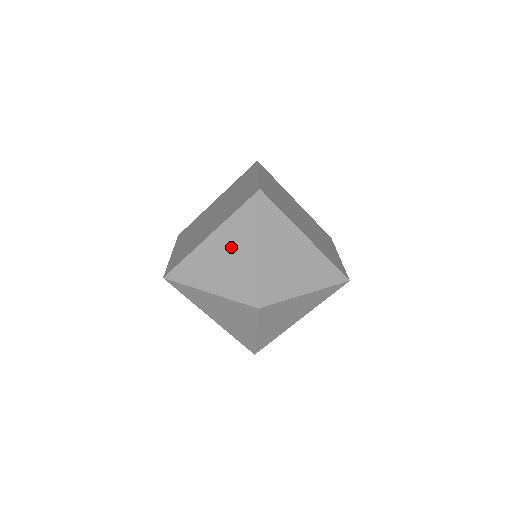
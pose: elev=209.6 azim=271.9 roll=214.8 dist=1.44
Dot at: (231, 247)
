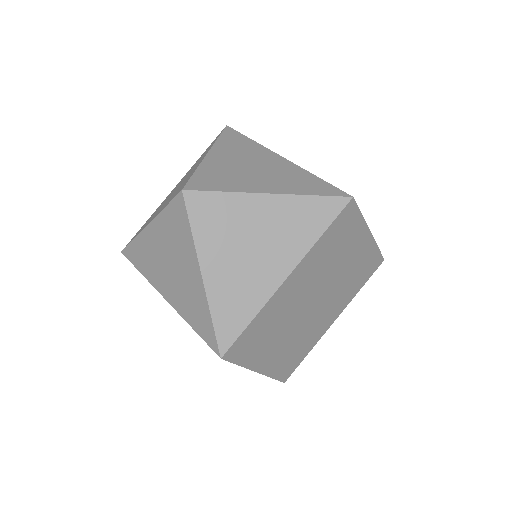
Dot at: occluded
